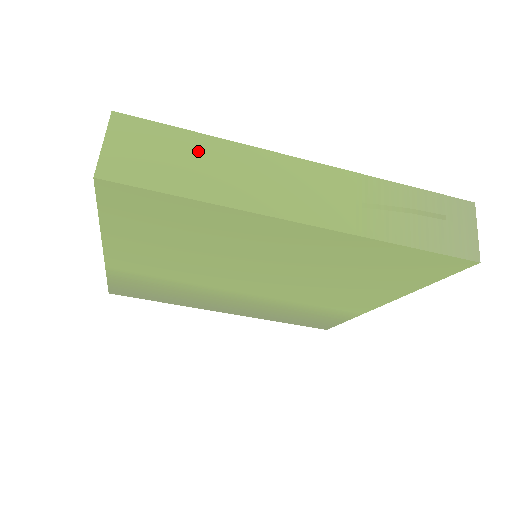
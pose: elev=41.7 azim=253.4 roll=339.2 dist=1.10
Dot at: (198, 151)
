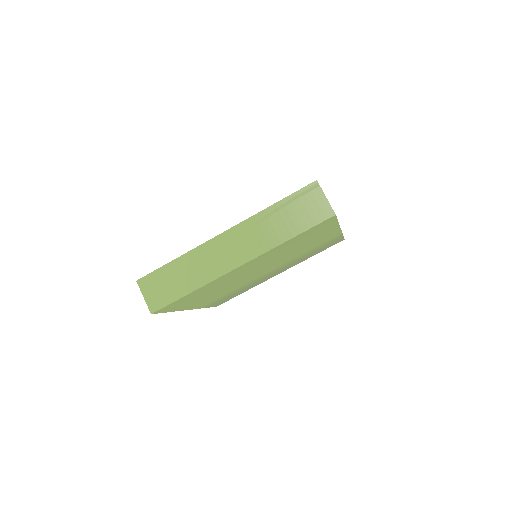
Dot at: (177, 270)
